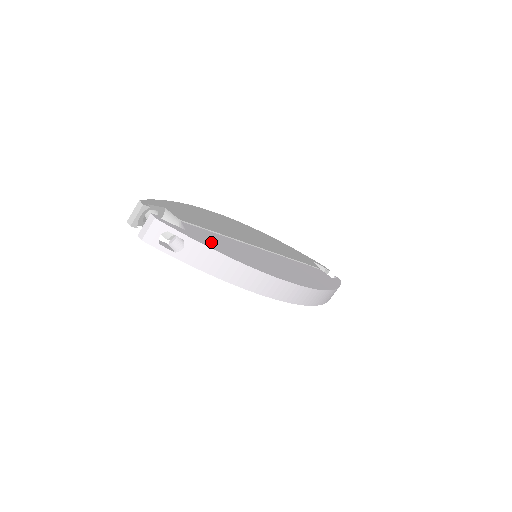
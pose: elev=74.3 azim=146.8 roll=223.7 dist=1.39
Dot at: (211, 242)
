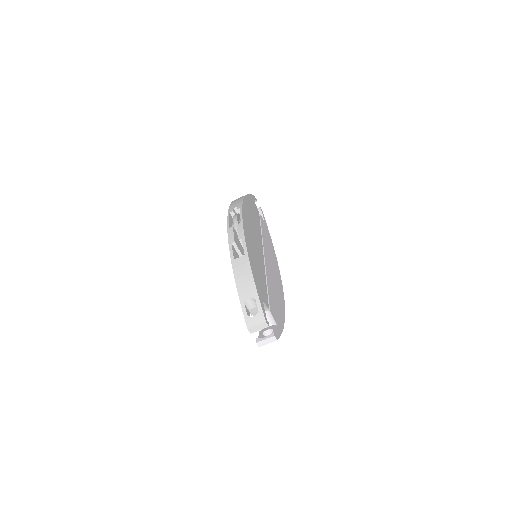
Dot at: (278, 316)
